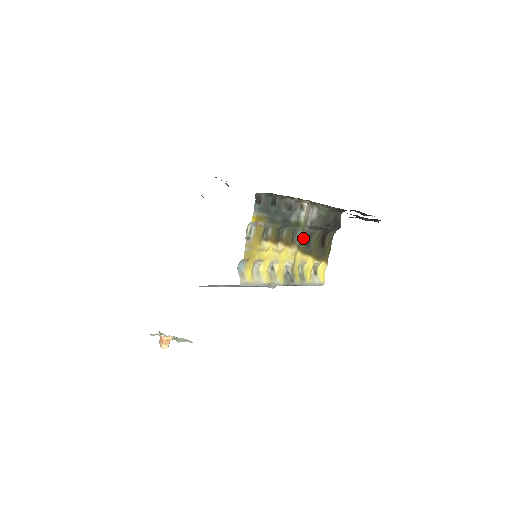
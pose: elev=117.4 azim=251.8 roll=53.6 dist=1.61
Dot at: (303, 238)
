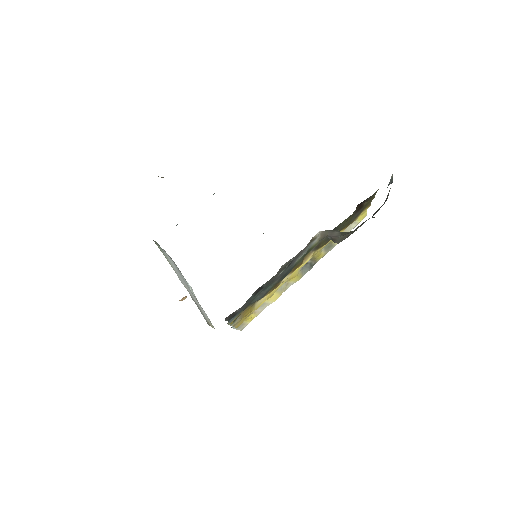
Dot at: (322, 242)
